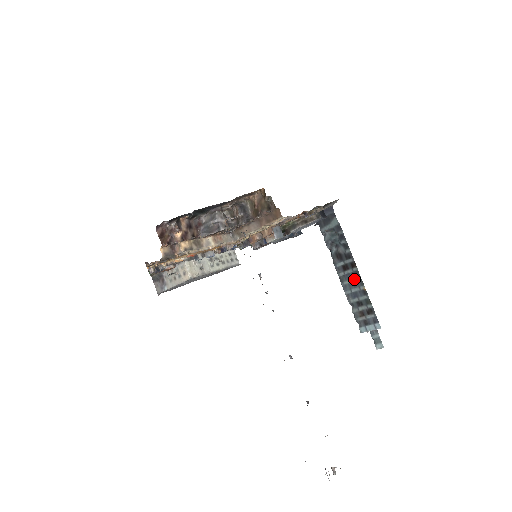
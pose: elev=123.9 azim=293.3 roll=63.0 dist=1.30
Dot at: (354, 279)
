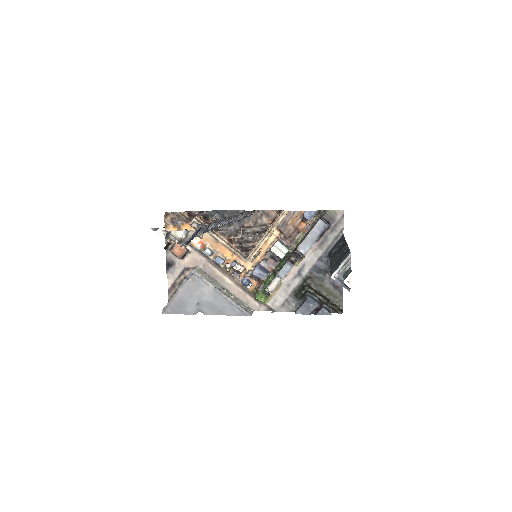
Dot at: (341, 251)
